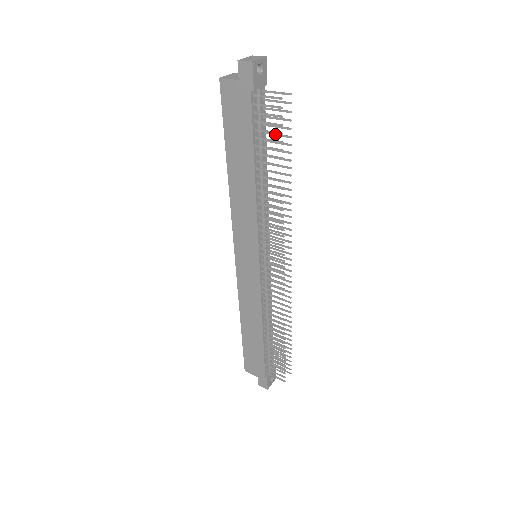
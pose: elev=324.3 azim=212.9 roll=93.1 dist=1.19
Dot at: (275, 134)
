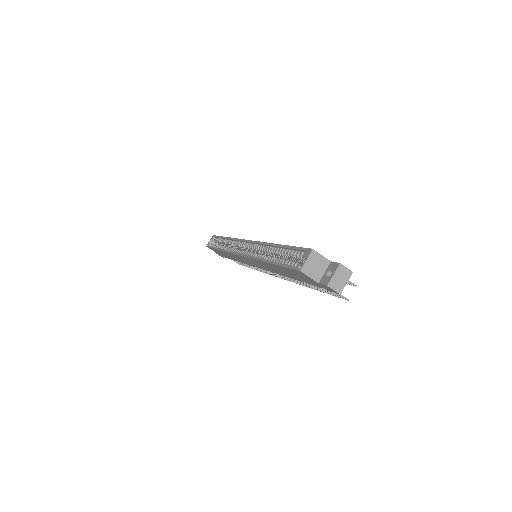
Dot at: occluded
